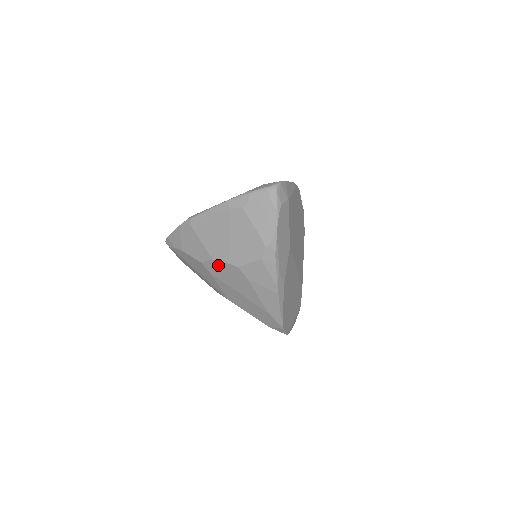
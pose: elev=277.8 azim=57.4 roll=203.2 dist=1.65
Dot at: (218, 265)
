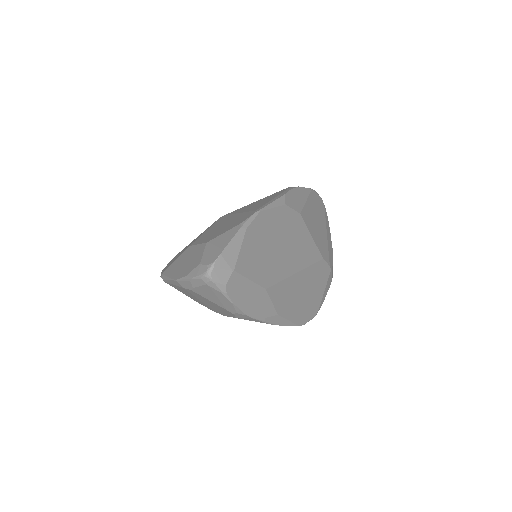
Dot at: occluded
